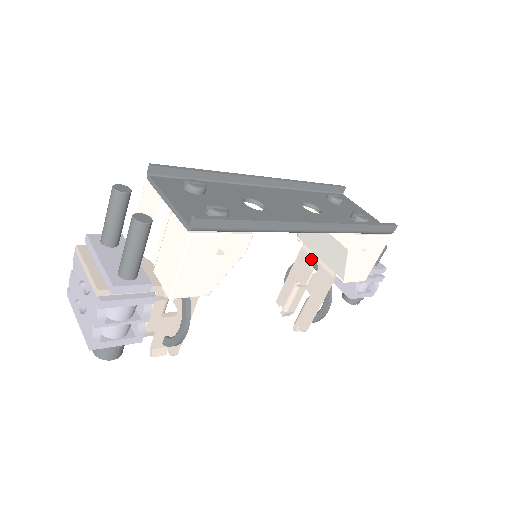
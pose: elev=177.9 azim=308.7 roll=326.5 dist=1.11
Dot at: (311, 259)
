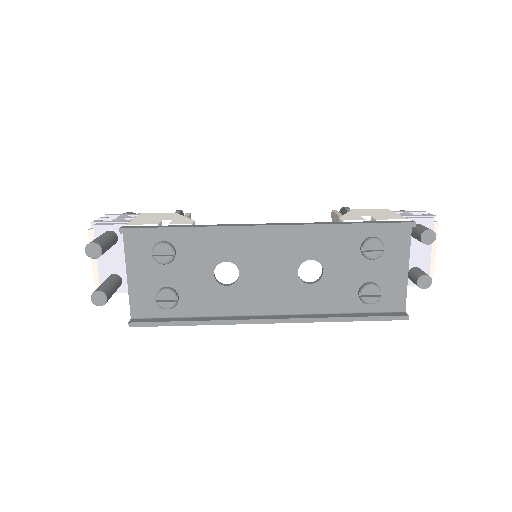
Dot at: occluded
